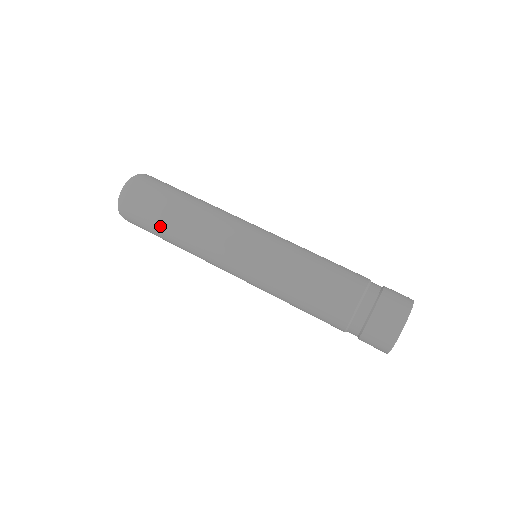
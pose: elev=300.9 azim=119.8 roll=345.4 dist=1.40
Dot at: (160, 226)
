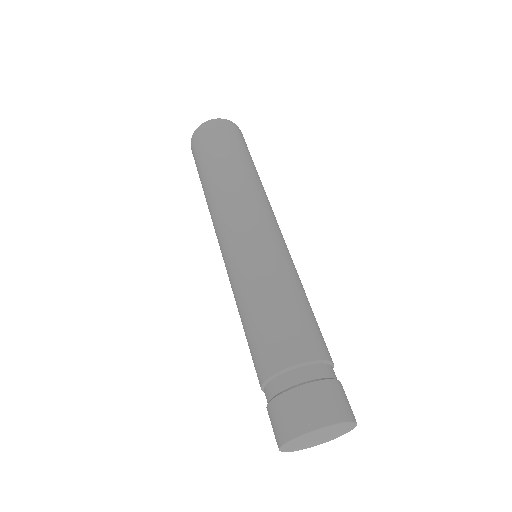
Dot at: occluded
